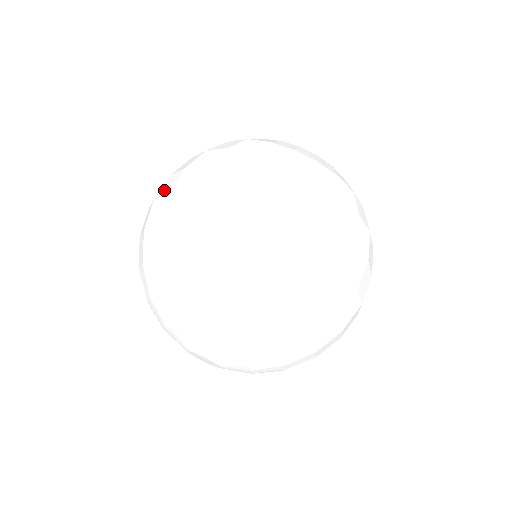
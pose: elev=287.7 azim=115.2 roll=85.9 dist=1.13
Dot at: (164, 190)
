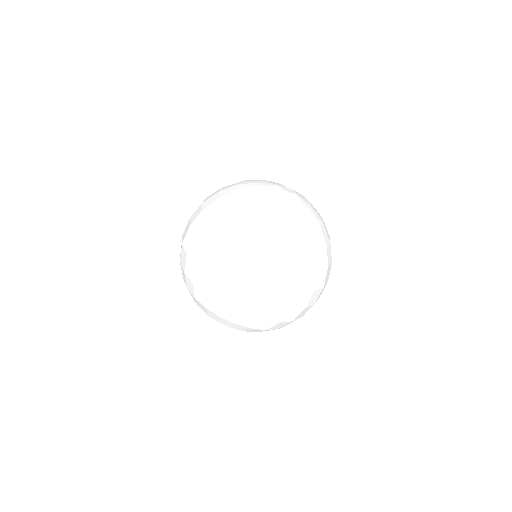
Dot at: (193, 255)
